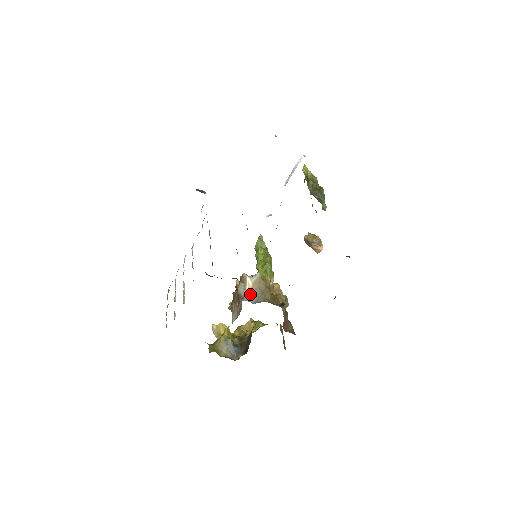
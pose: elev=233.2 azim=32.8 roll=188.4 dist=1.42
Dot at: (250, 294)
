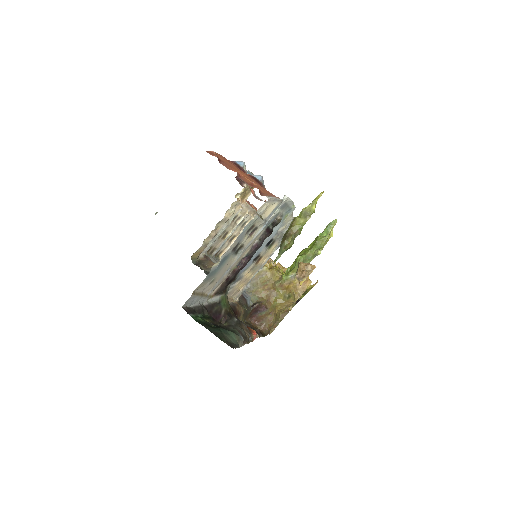
Dot at: occluded
